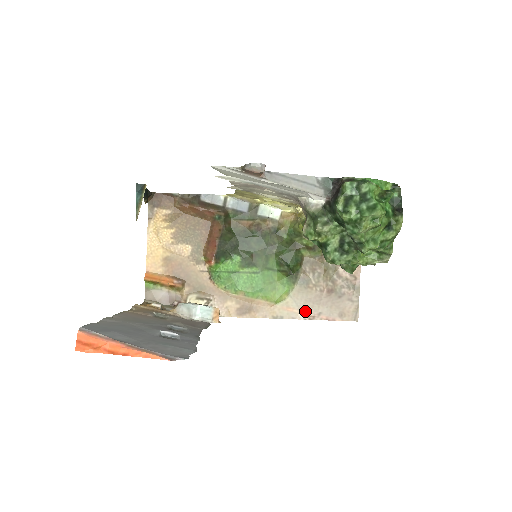
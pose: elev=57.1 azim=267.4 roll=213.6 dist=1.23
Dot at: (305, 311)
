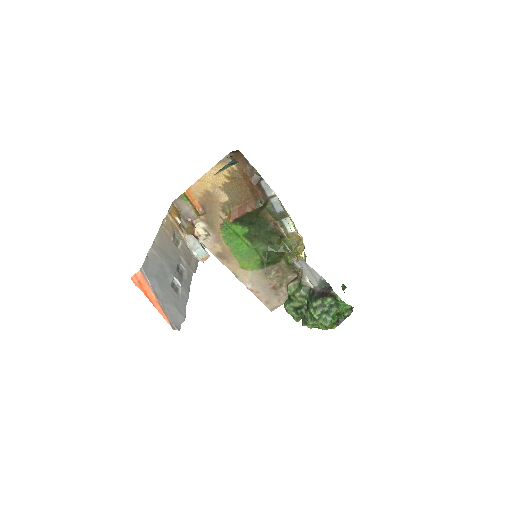
Dot at: (252, 284)
